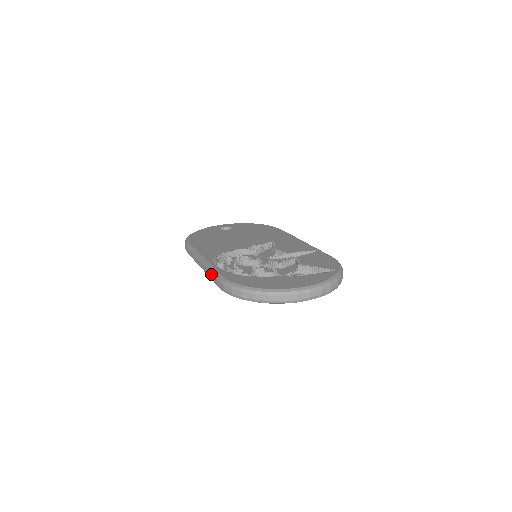
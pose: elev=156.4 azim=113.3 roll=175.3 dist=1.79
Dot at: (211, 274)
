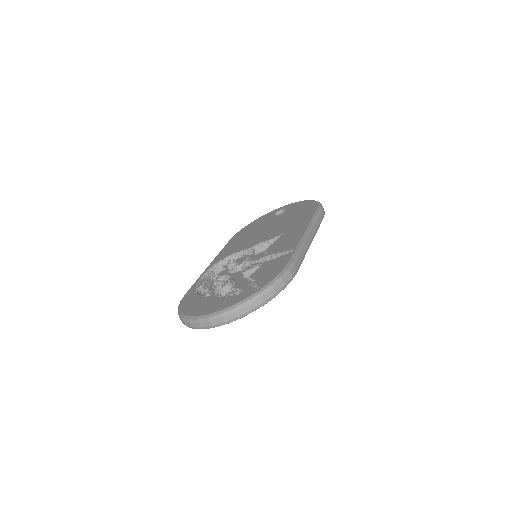
Dot at: occluded
